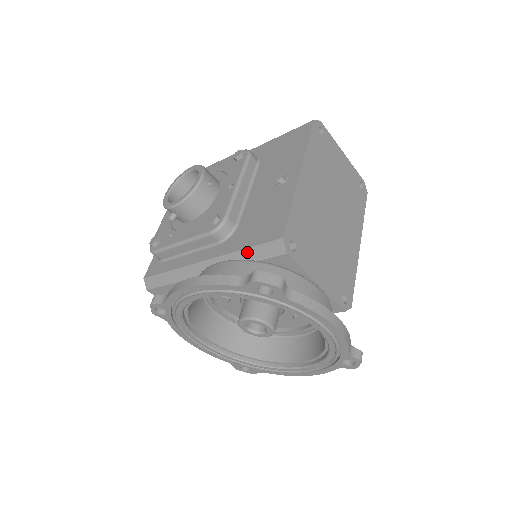
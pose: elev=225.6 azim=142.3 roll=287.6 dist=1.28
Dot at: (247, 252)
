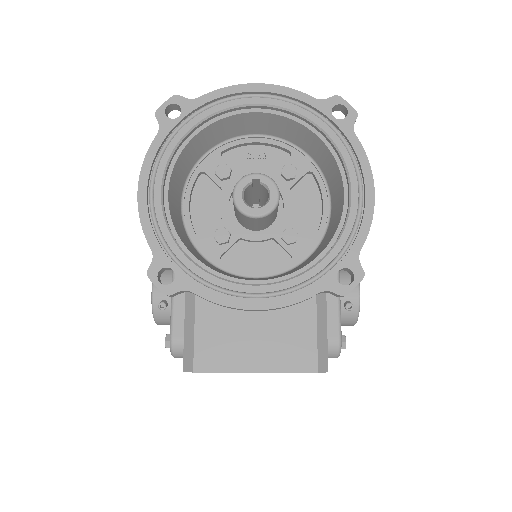
Dot at: occluded
